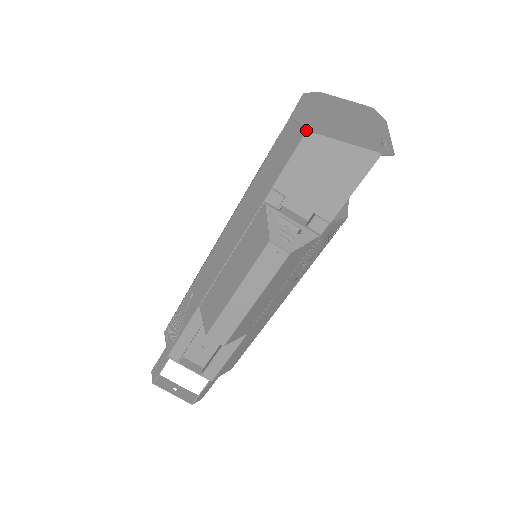
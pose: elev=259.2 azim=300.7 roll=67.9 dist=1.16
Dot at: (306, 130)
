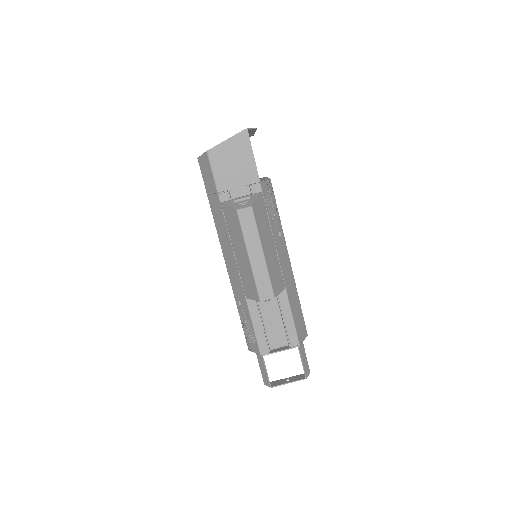
Dot at: (206, 151)
